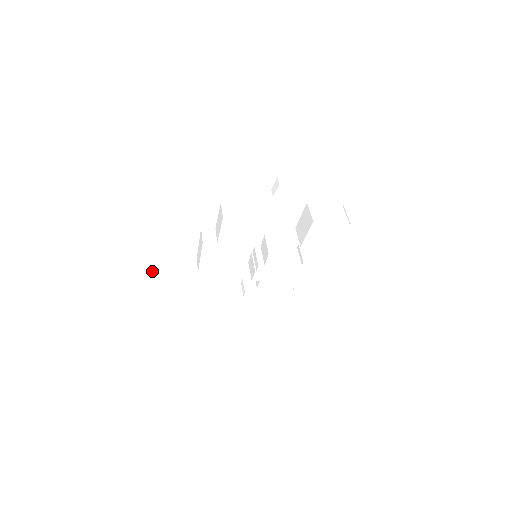
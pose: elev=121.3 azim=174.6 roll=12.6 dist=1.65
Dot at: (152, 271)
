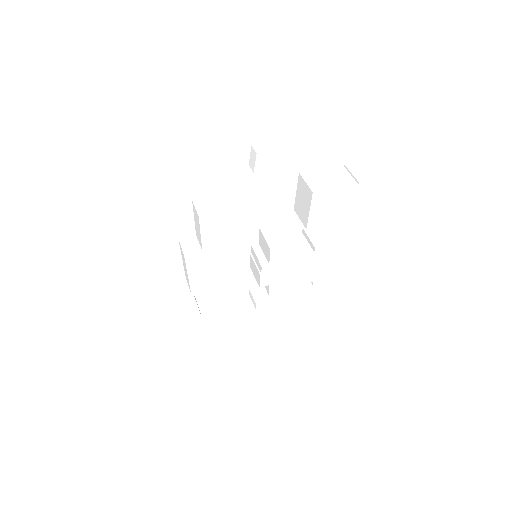
Dot at: (138, 308)
